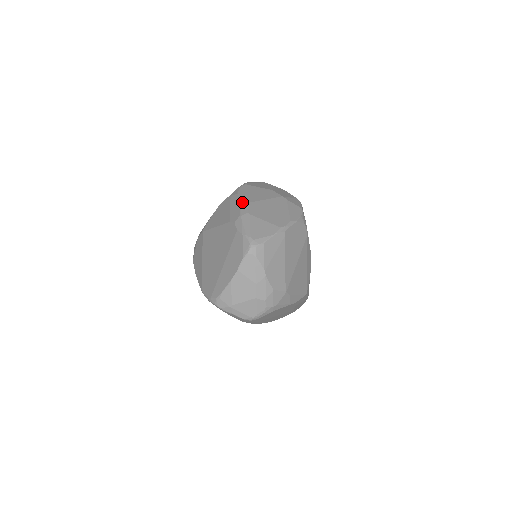
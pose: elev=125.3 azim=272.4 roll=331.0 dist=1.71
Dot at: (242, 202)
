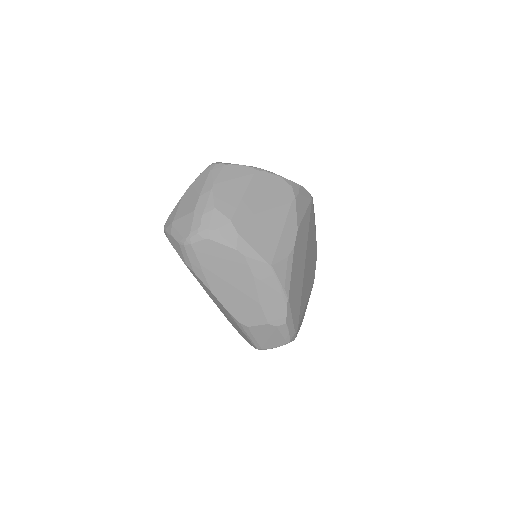
Dot at: occluded
